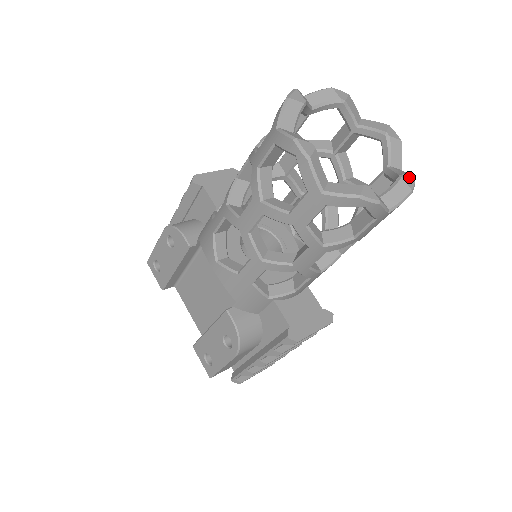
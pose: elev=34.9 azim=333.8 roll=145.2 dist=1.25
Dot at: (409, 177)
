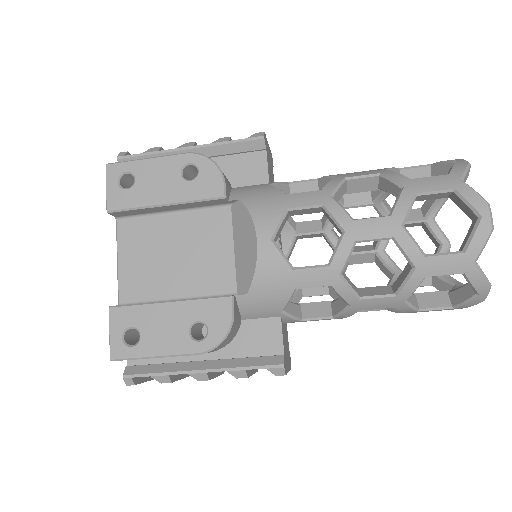
Dot at: occluded
